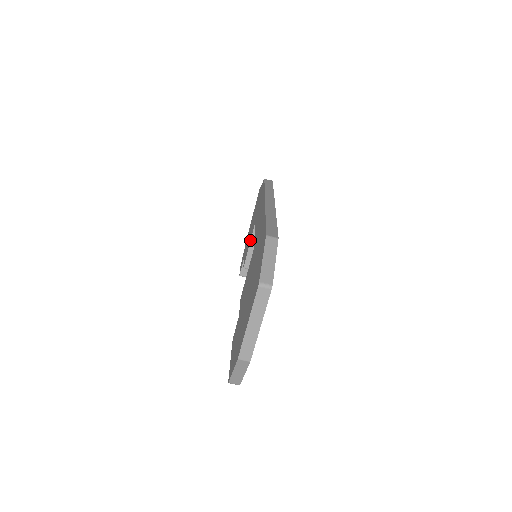
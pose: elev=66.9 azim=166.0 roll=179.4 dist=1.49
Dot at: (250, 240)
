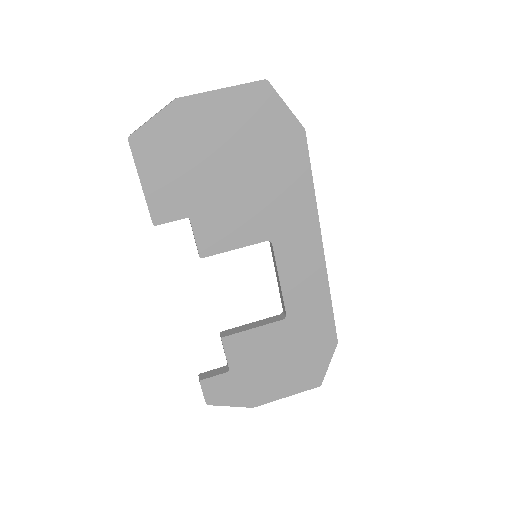
Dot at: (260, 321)
